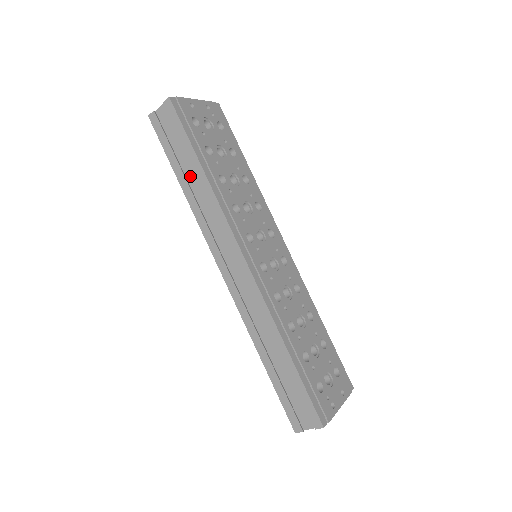
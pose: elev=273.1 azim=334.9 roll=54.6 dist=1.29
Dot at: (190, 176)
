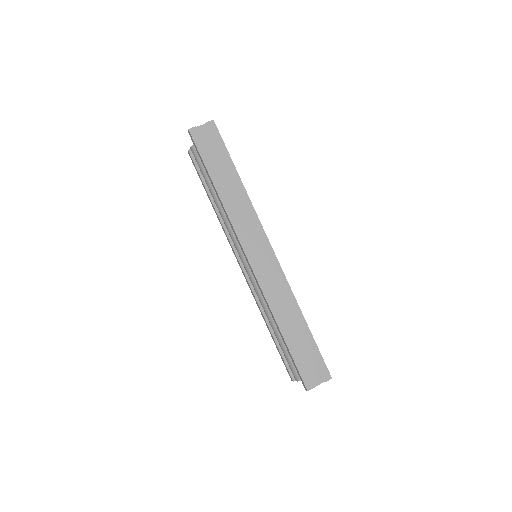
Dot at: (224, 181)
